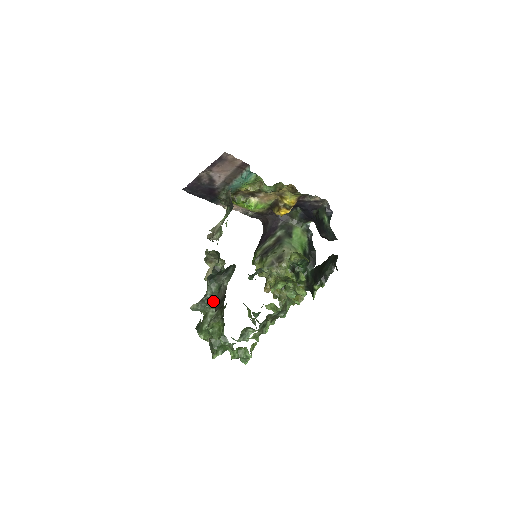
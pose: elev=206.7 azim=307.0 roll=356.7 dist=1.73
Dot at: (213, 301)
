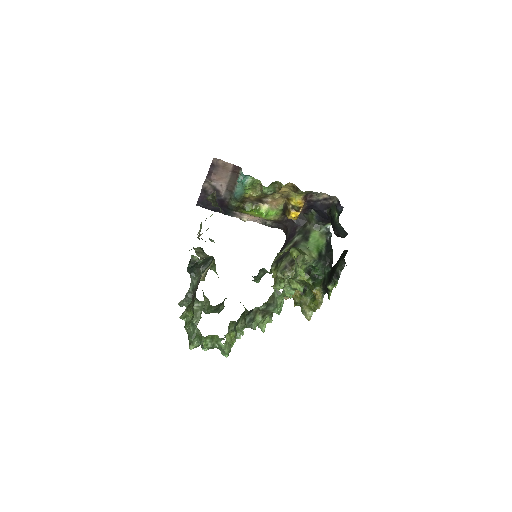
Dot at: occluded
